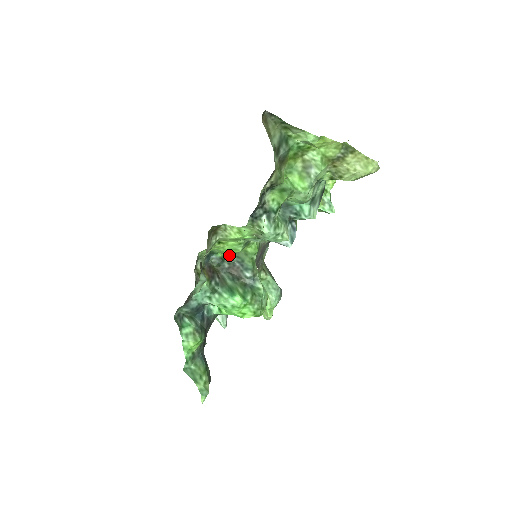
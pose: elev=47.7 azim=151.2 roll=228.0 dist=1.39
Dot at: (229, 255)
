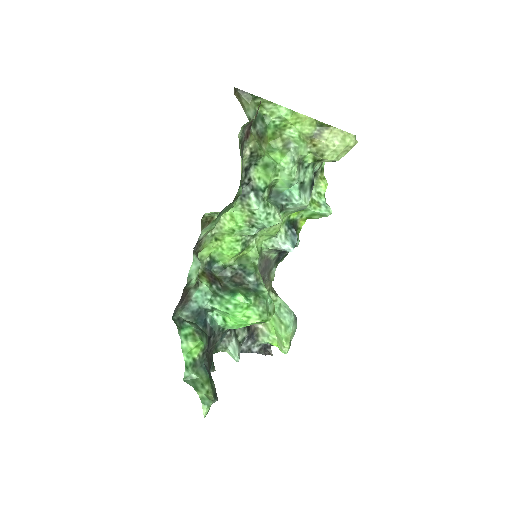
Dot at: (230, 262)
